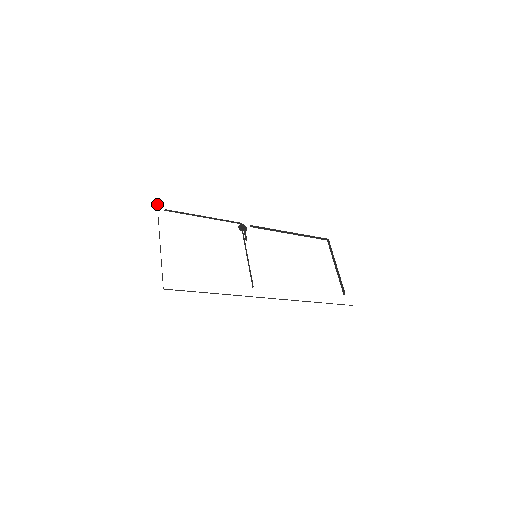
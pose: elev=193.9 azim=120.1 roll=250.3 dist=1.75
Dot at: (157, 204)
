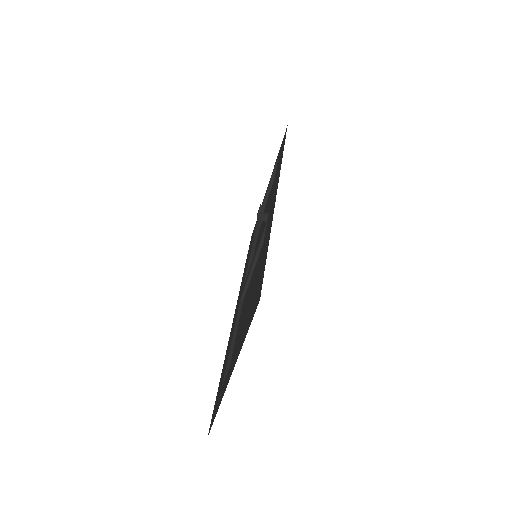
Dot at: occluded
